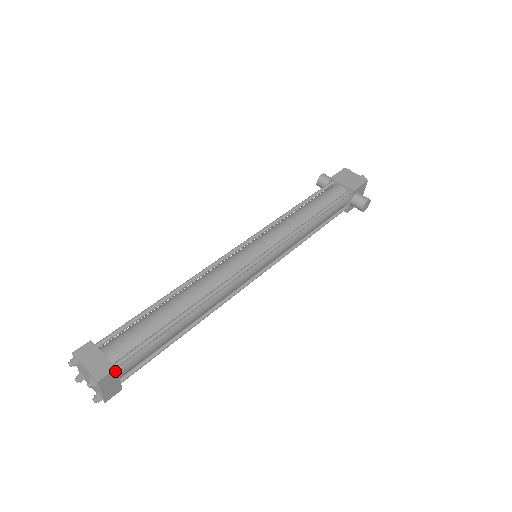
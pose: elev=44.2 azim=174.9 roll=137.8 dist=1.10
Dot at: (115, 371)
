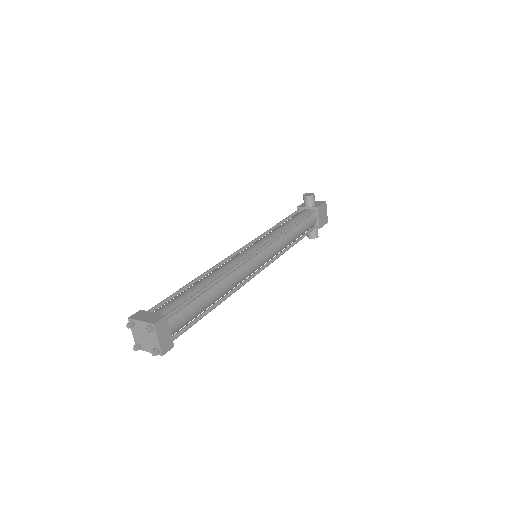
Dot at: (170, 347)
